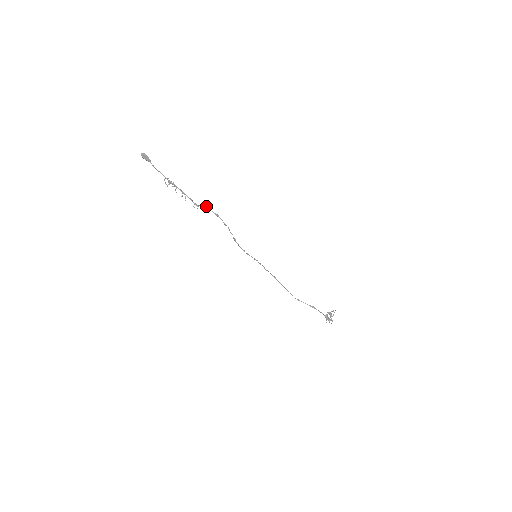
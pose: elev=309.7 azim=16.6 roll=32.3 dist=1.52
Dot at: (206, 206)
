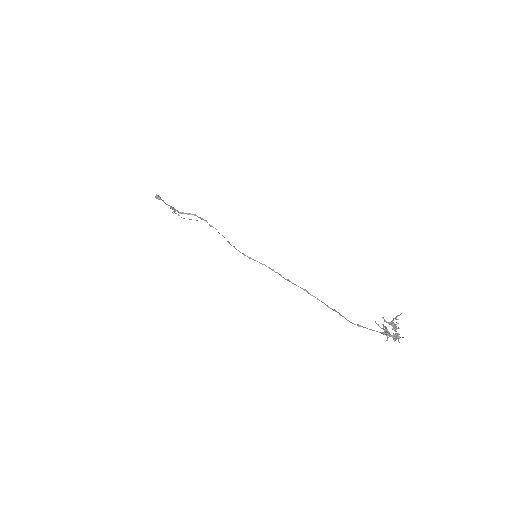
Dot at: occluded
